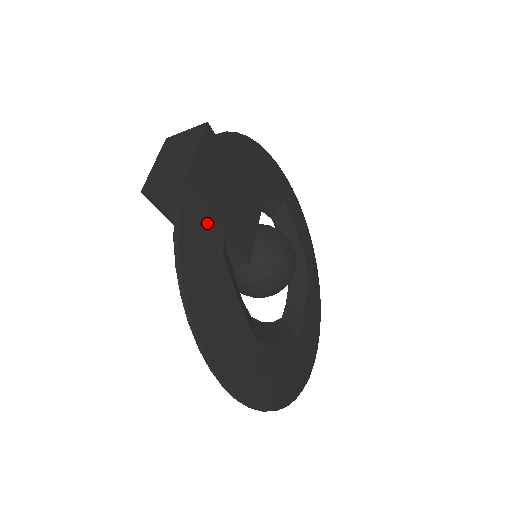
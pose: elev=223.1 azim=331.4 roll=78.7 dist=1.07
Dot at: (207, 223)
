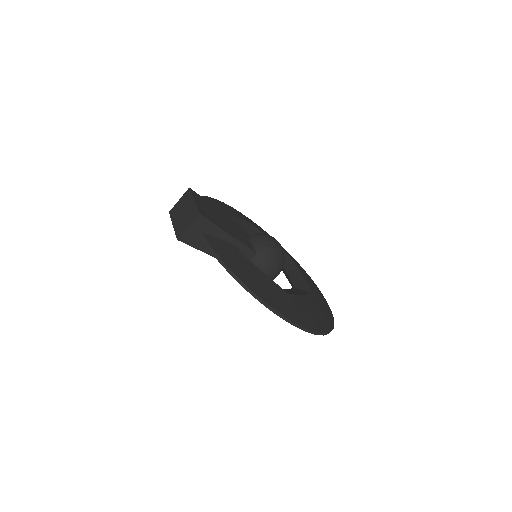
Dot at: (221, 238)
